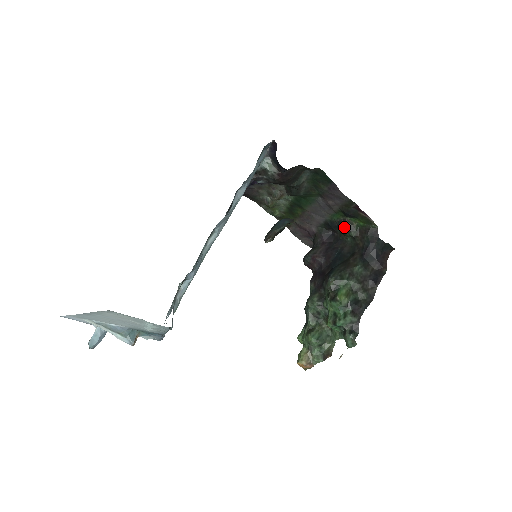
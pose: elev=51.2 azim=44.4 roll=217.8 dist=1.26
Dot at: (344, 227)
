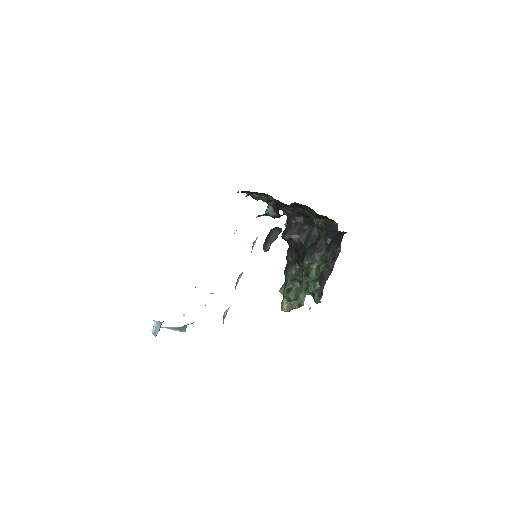
Dot at: (314, 221)
